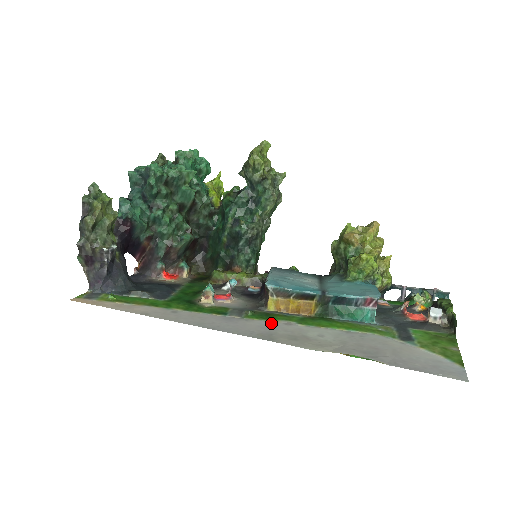
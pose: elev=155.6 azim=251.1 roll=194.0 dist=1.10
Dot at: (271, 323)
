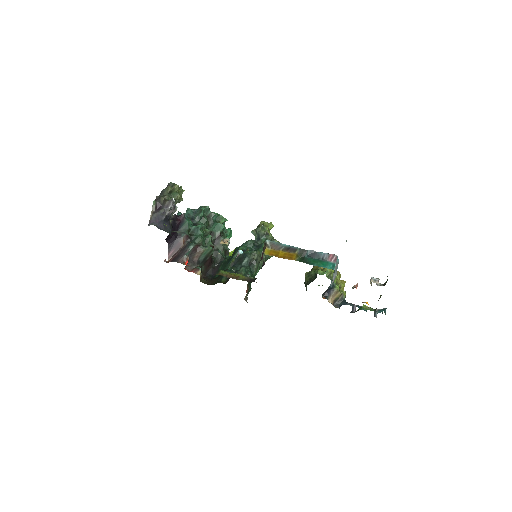
Dot at: occluded
